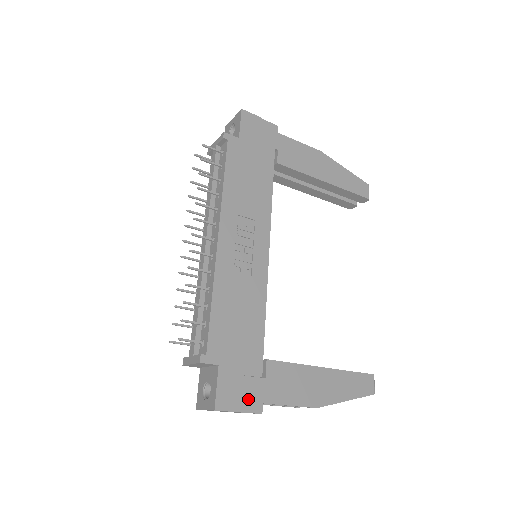
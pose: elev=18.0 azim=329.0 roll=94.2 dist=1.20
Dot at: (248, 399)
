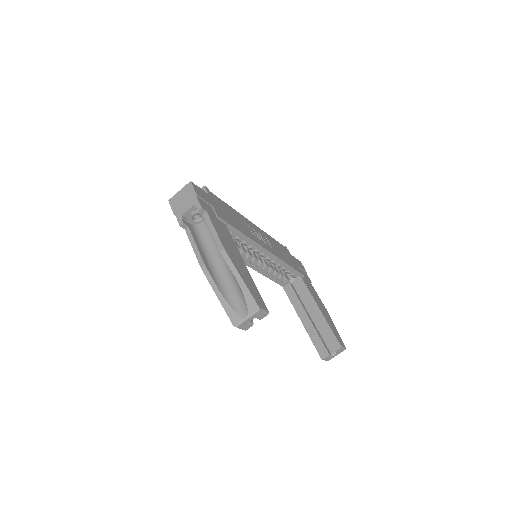
Dot at: (204, 203)
